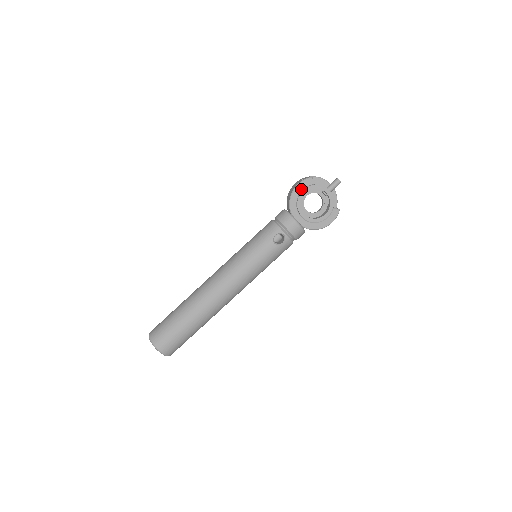
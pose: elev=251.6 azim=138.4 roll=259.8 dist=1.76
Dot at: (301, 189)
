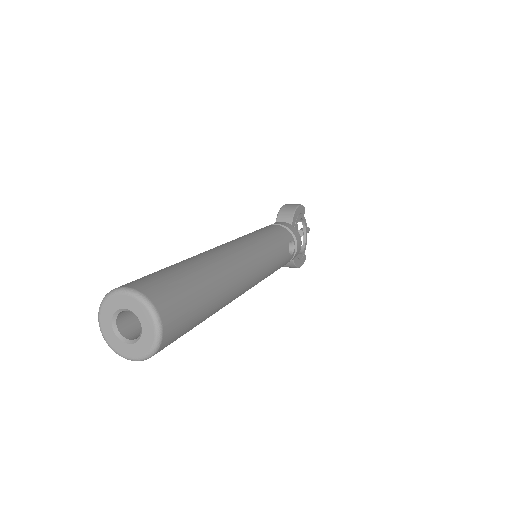
Dot at: (300, 212)
